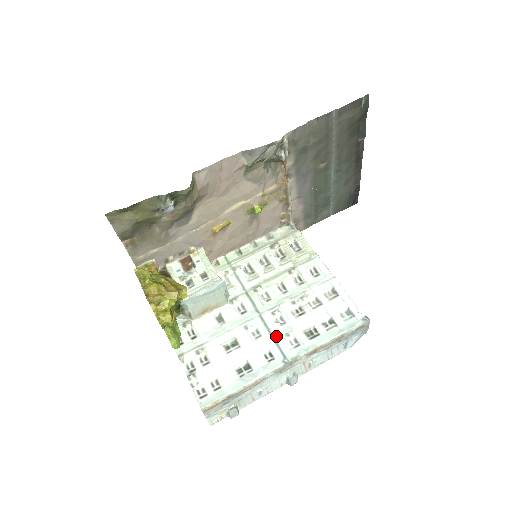
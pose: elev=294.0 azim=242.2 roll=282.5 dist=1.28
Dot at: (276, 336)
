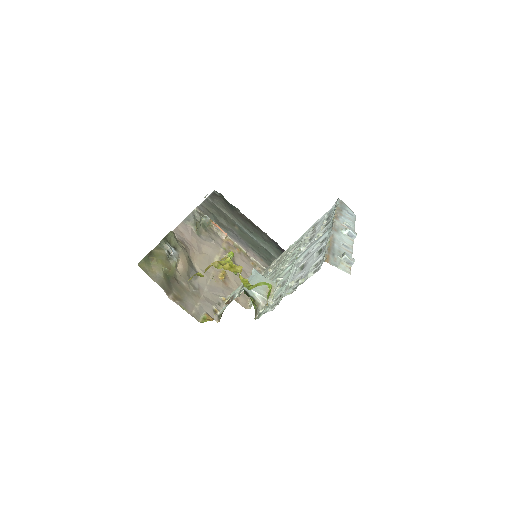
Dot at: (314, 243)
